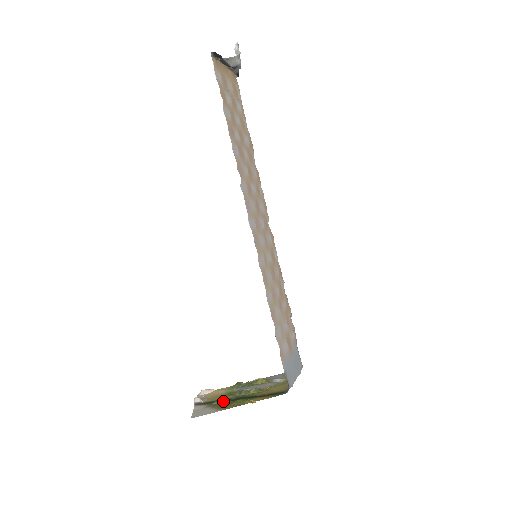
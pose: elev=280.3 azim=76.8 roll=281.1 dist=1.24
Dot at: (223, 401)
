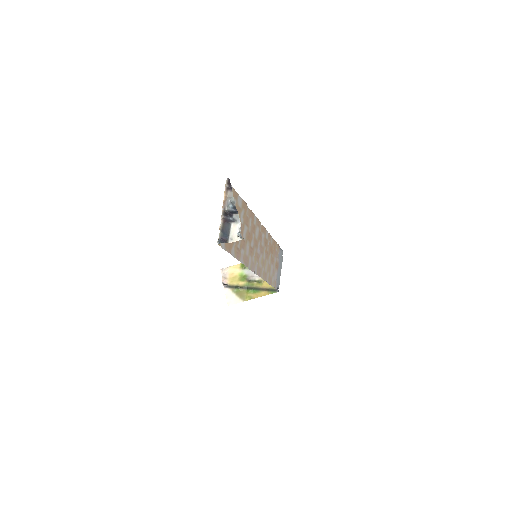
Dot at: (241, 289)
